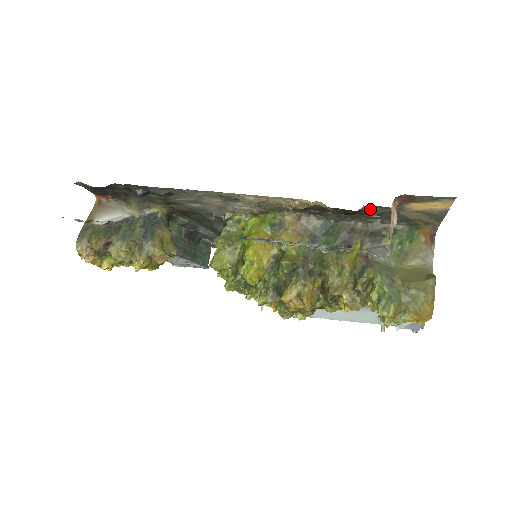
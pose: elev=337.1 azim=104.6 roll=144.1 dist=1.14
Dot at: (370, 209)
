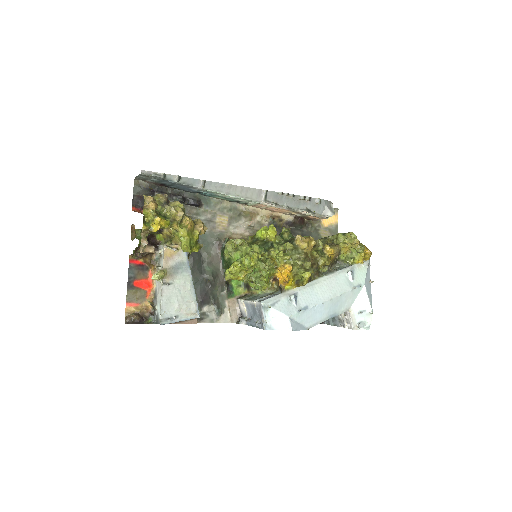
Dot at: (308, 222)
